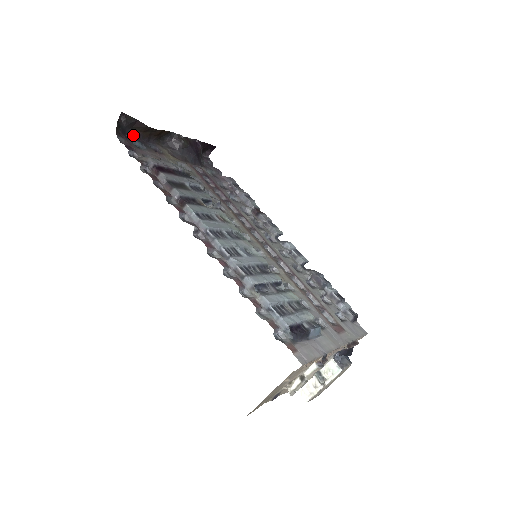
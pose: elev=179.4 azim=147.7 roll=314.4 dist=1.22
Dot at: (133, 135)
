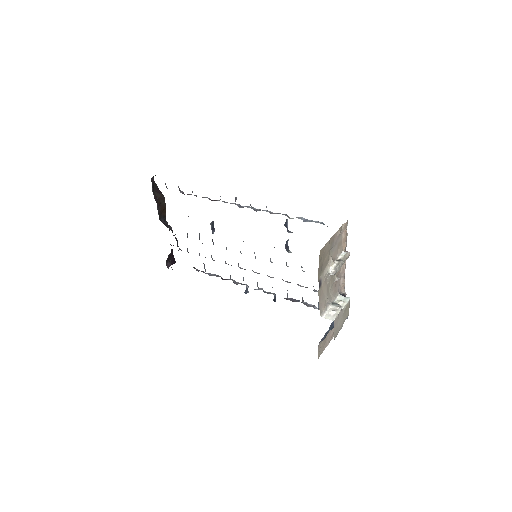
Dot at: occluded
